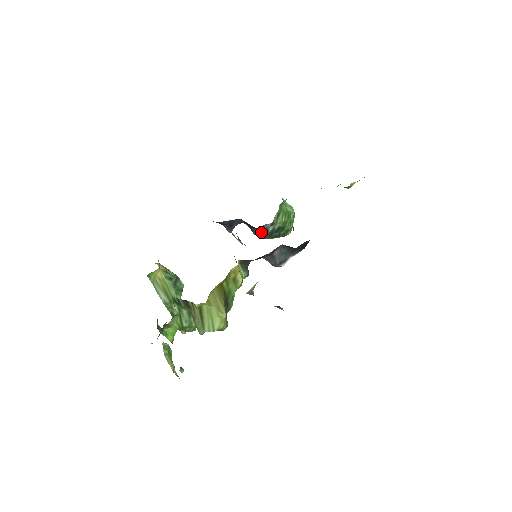
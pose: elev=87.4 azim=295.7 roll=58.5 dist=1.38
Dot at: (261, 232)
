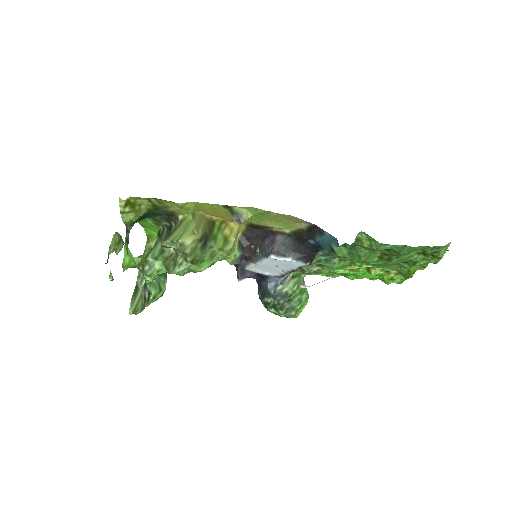
Dot at: (268, 287)
